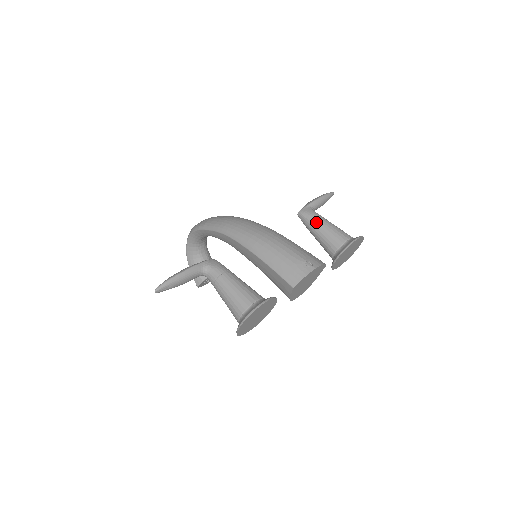
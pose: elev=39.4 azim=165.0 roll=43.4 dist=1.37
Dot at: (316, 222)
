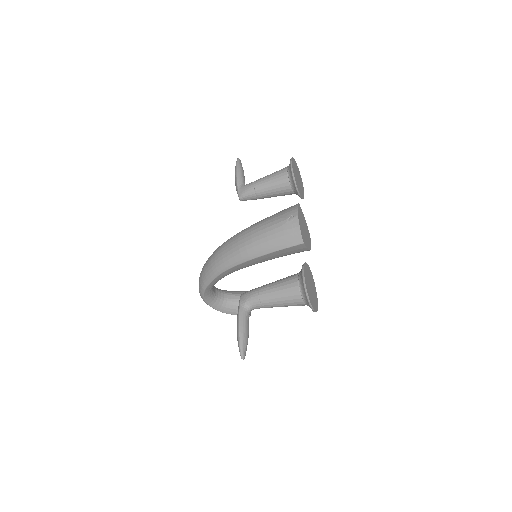
Dot at: (257, 189)
